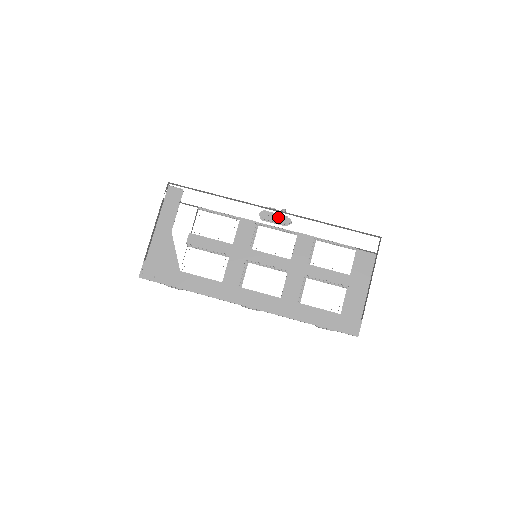
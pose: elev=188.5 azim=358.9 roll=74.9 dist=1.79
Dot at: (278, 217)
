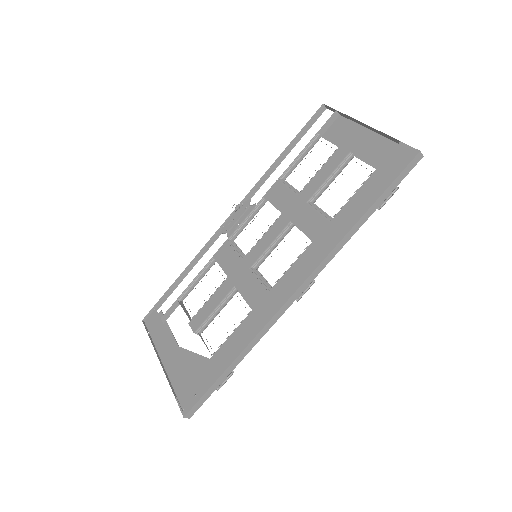
Dot at: (237, 214)
